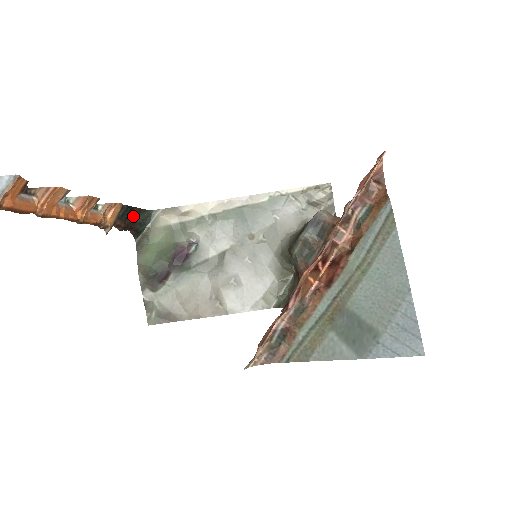
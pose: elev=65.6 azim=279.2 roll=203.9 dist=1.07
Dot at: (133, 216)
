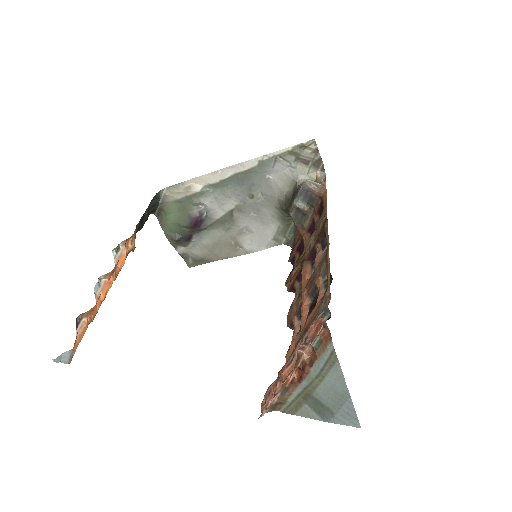
Dot at: (146, 215)
